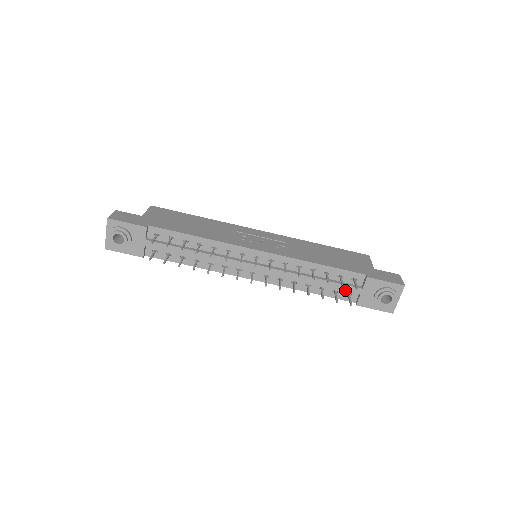
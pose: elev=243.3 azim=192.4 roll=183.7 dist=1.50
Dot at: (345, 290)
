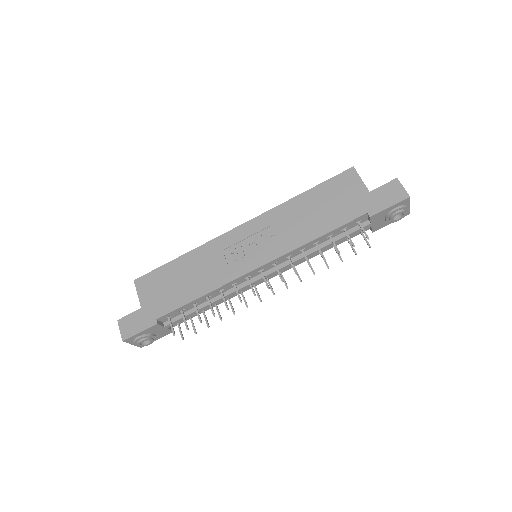
Dot at: occluded
